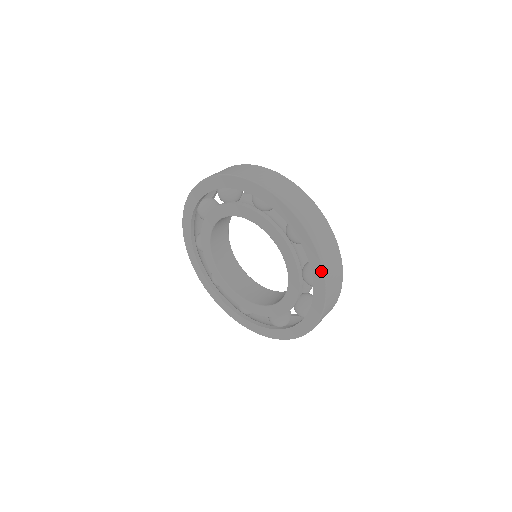
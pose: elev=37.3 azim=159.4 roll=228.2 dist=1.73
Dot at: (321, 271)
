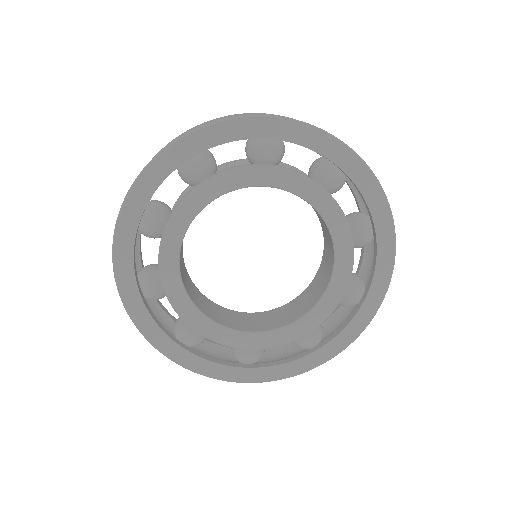
Dot at: (386, 208)
